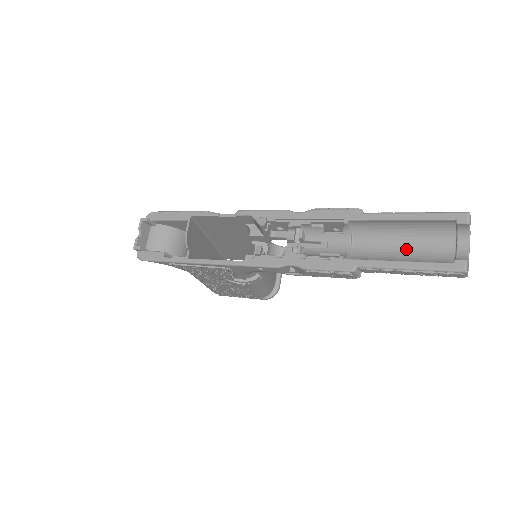
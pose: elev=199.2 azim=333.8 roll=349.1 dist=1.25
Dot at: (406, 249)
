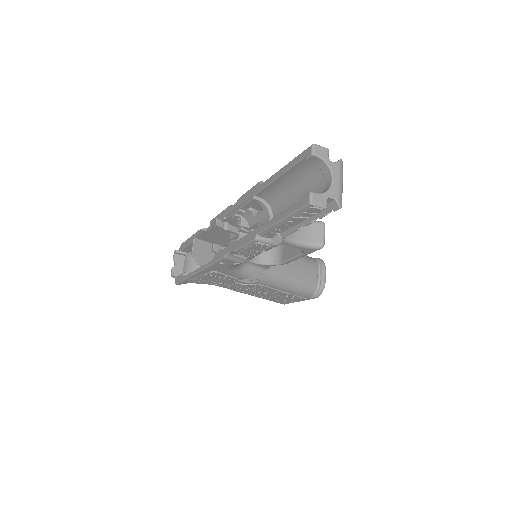
Dot at: occluded
